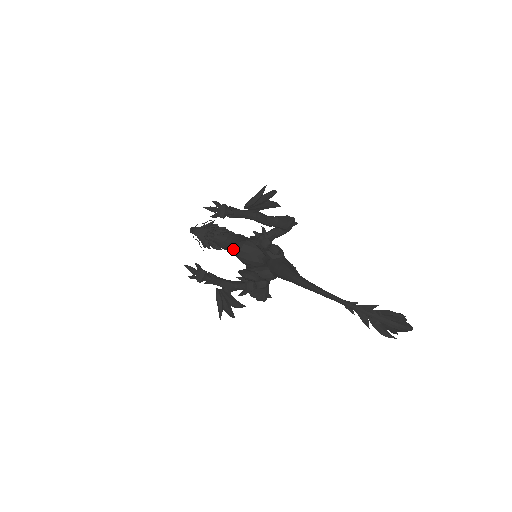
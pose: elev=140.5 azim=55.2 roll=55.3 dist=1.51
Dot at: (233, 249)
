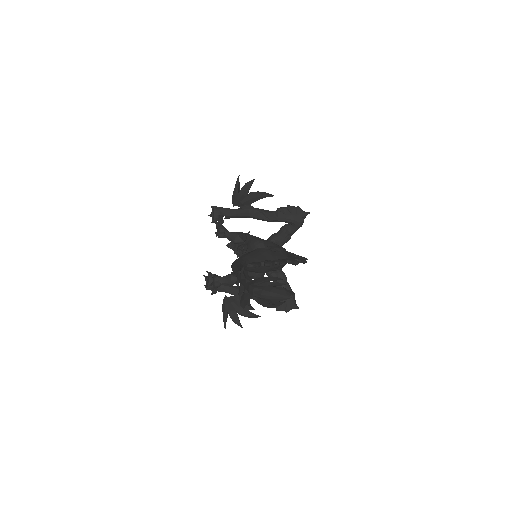
Dot at: occluded
